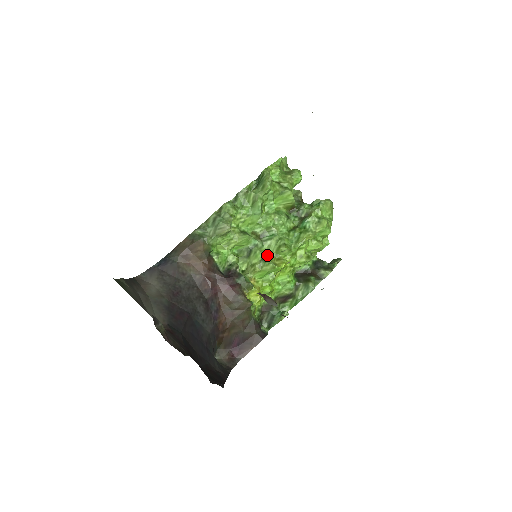
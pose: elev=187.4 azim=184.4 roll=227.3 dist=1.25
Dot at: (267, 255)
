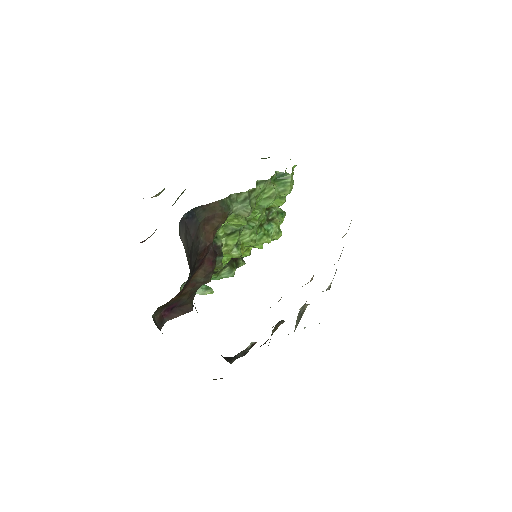
Dot at: (239, 241)
